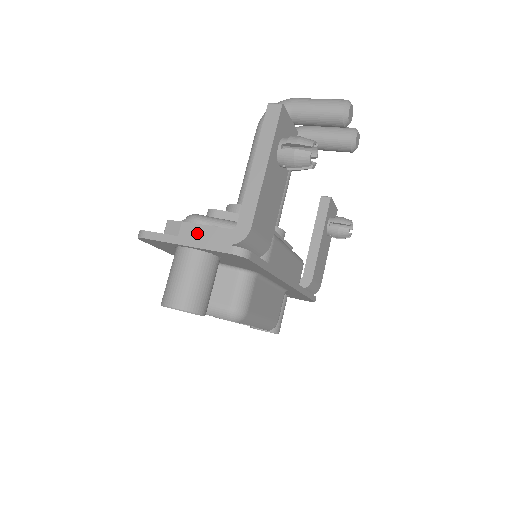
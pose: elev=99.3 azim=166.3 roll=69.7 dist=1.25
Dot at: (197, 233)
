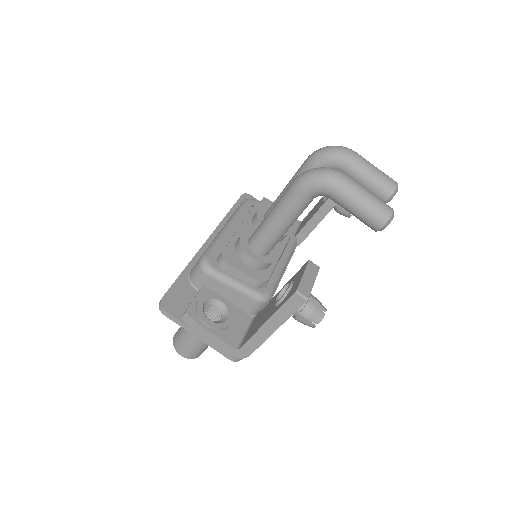
Dot at: (208, 337)
